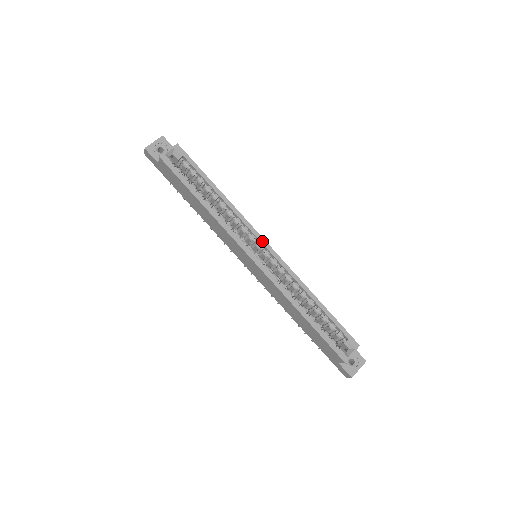
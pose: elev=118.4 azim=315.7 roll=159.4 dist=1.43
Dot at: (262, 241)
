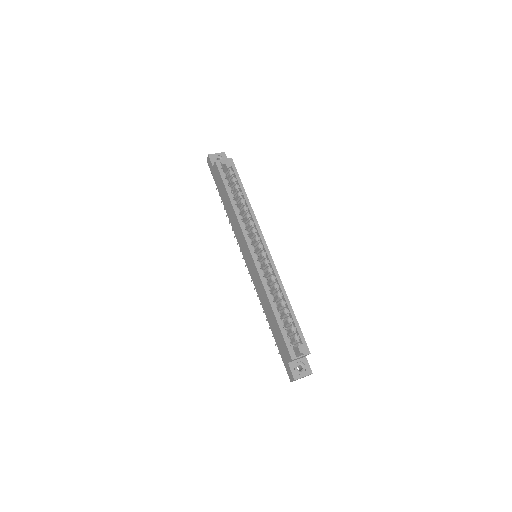
Dot at: (264, 244)
